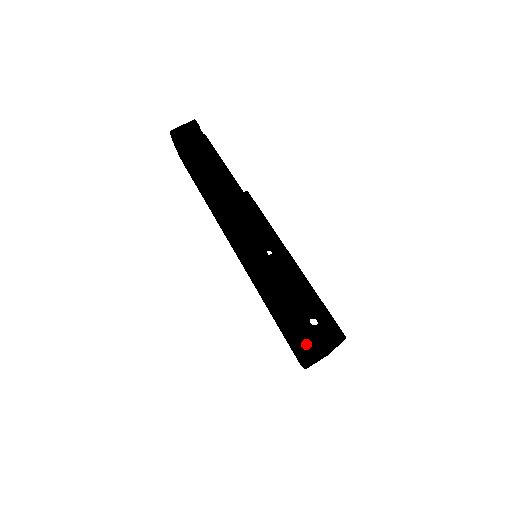
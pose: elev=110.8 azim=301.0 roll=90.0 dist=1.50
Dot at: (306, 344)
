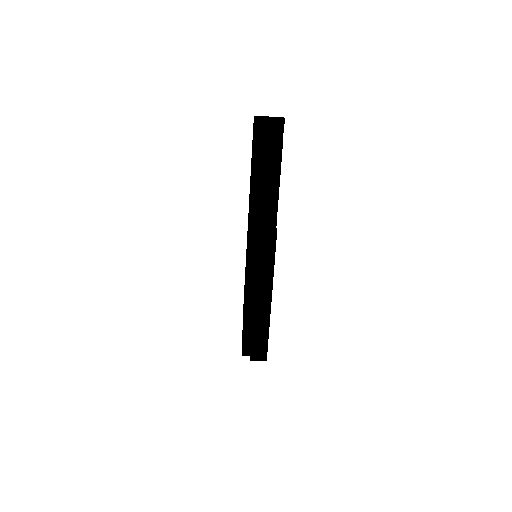
Dot at: (242, 345)
